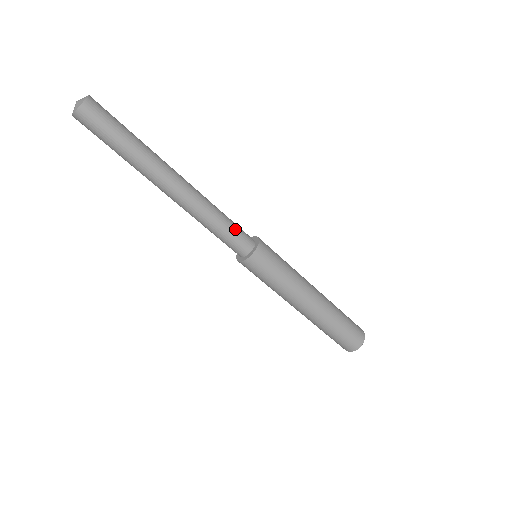
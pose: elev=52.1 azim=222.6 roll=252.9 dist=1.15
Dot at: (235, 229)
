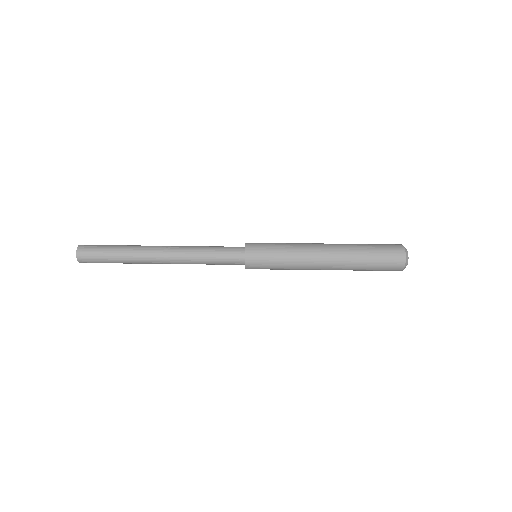
Dot at: (222, 247)
